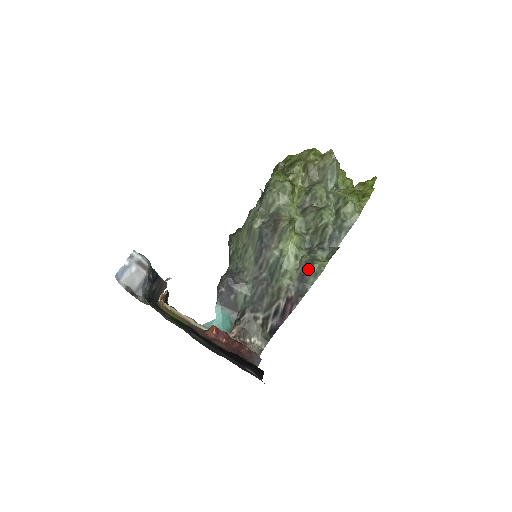
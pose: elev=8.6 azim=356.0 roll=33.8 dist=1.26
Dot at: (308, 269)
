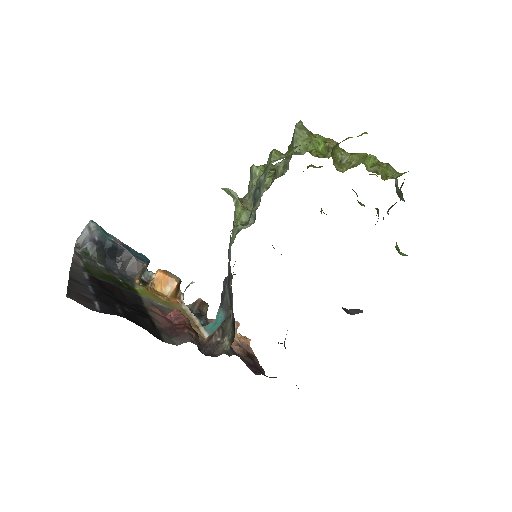
Dot at: occluded
